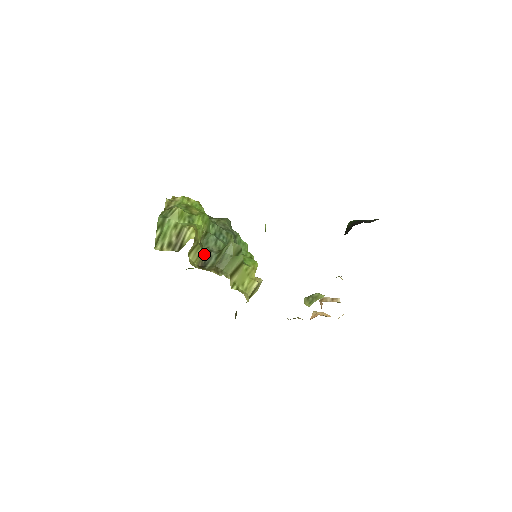
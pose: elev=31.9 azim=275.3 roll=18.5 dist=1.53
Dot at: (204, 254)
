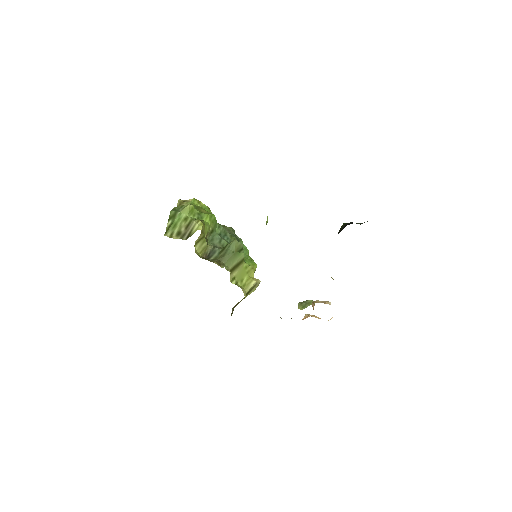
Dot at: (209, 248)
